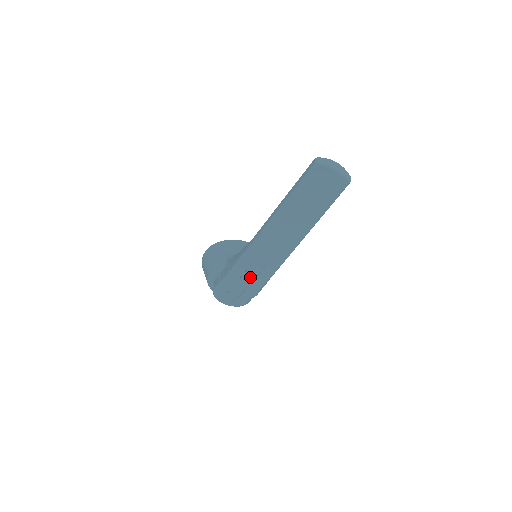
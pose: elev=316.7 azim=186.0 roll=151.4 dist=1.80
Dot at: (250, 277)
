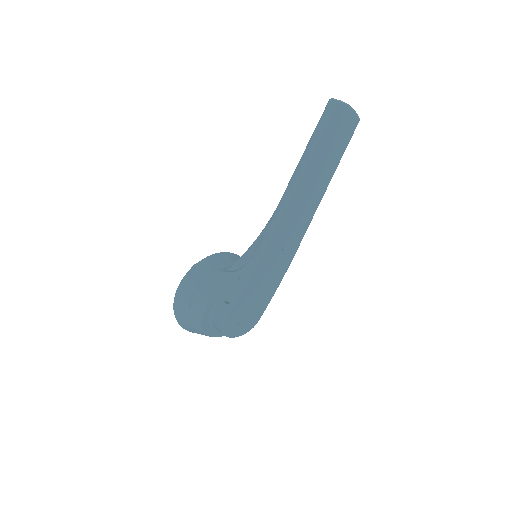
Dot at: (268, 278)
